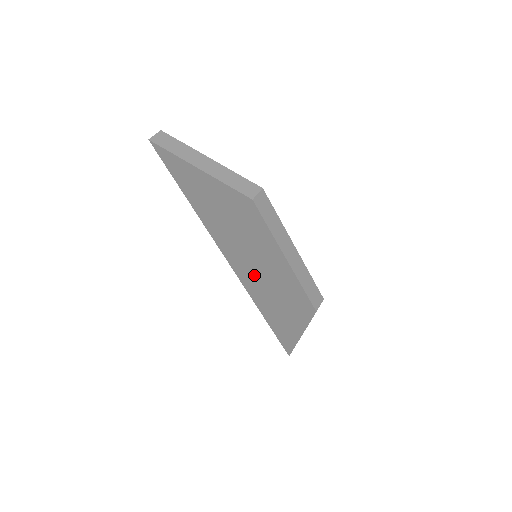
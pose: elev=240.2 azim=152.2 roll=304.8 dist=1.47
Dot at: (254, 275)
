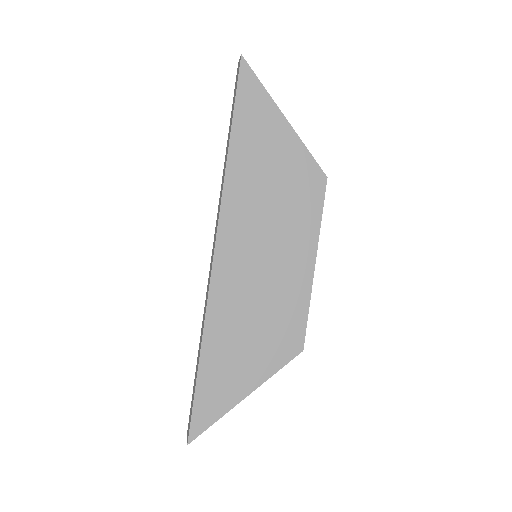
Dot at: (245, 278)
